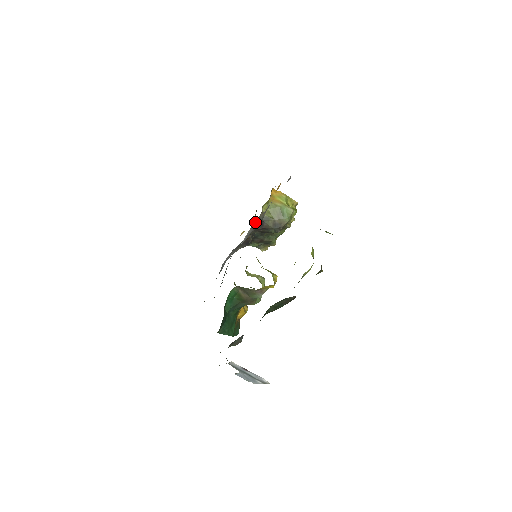
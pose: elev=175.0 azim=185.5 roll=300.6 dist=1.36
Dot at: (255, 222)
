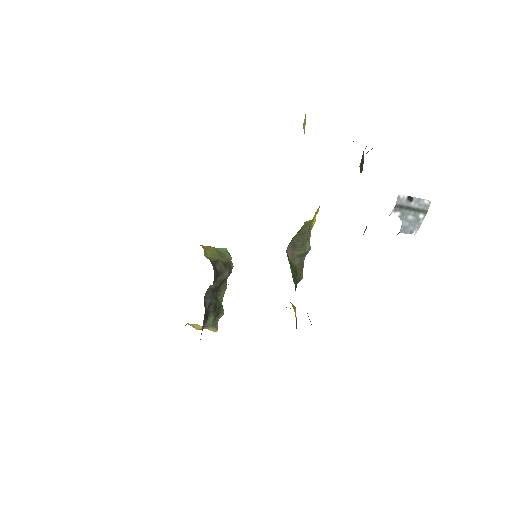
Dot at: occluded
